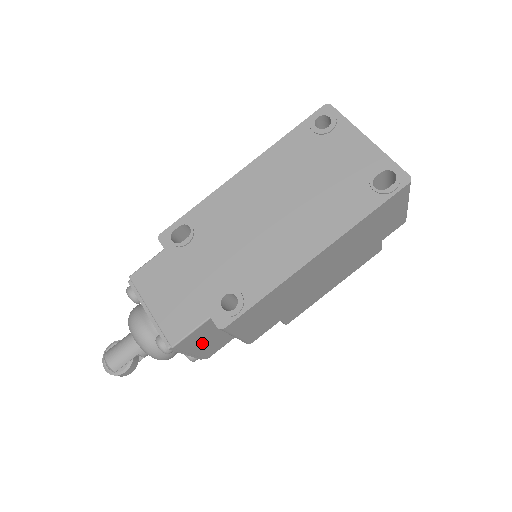
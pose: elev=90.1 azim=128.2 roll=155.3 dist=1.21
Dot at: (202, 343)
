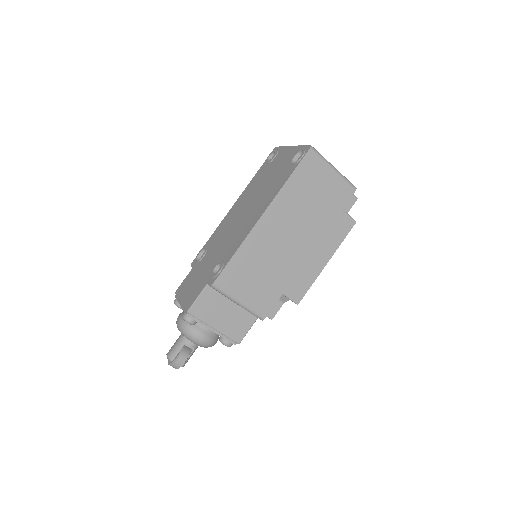
Dot at: (218, 316)
